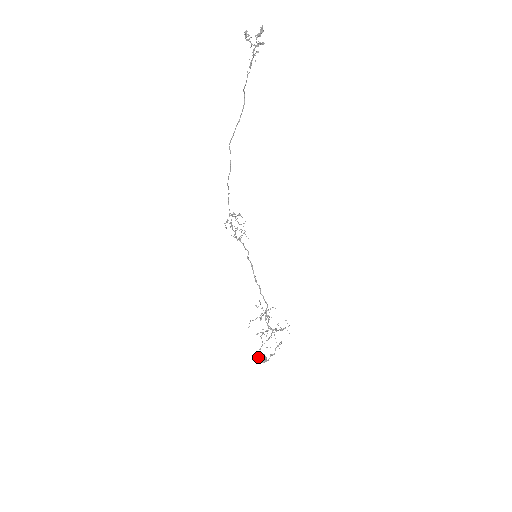
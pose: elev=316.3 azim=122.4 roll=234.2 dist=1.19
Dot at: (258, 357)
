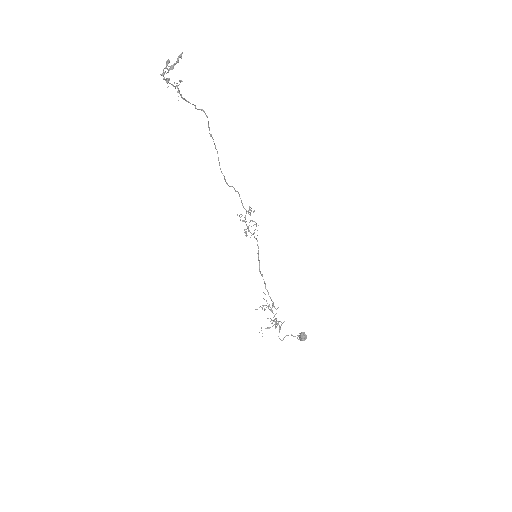
Dot at: occluded
